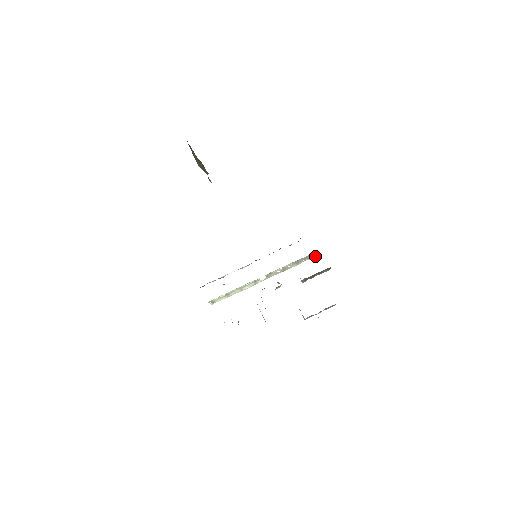
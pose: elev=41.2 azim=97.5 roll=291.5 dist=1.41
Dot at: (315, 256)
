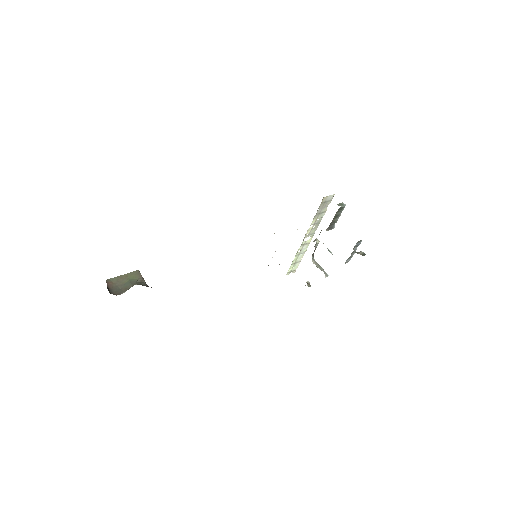
Dot at: occluded
